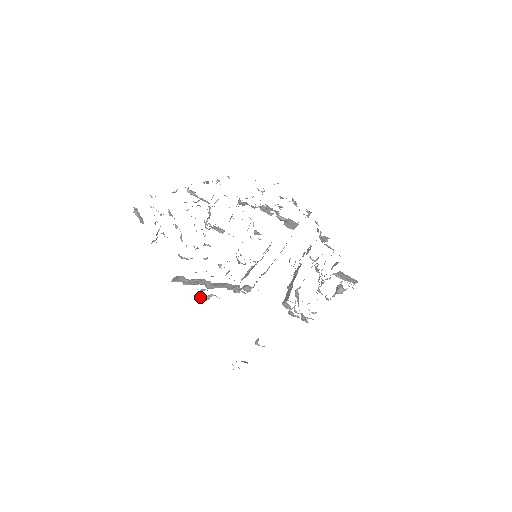
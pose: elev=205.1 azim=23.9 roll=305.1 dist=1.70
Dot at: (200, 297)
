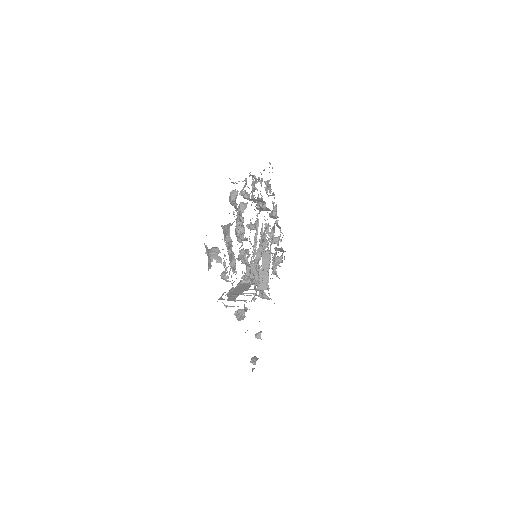
Dot at: (241, 318)
